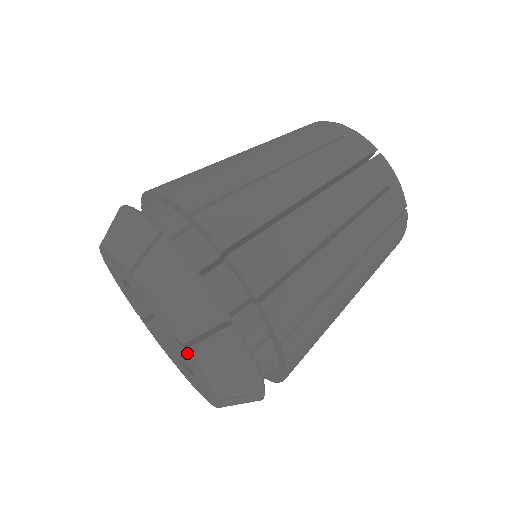
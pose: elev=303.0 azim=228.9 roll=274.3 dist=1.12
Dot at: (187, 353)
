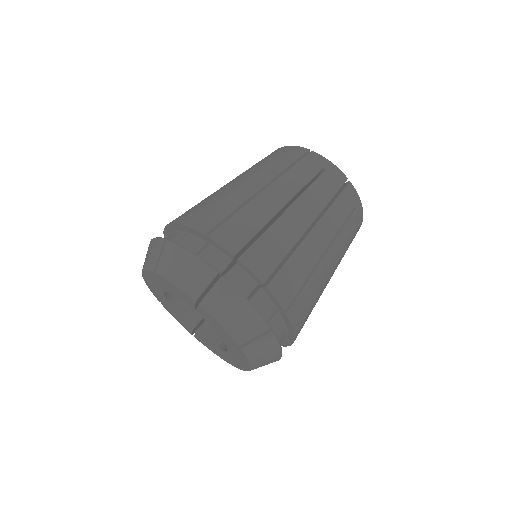
Dot at: (203, 312)
